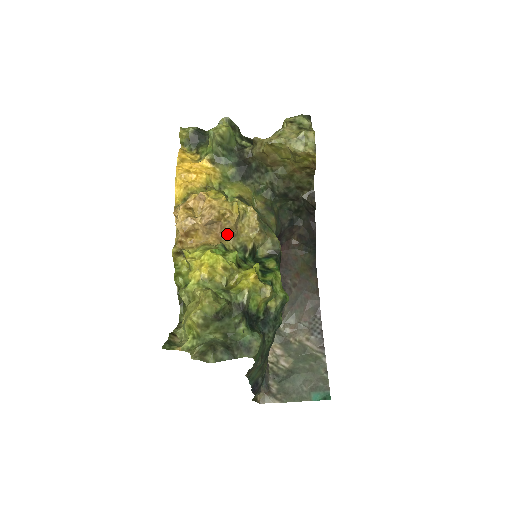
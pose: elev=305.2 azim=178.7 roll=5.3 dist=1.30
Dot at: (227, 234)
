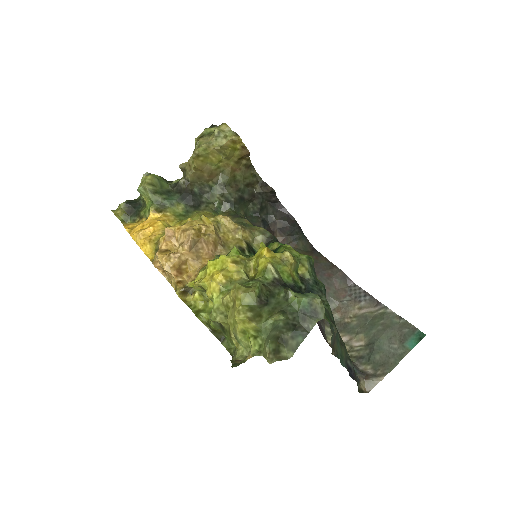
Dot at: (216, 249)
